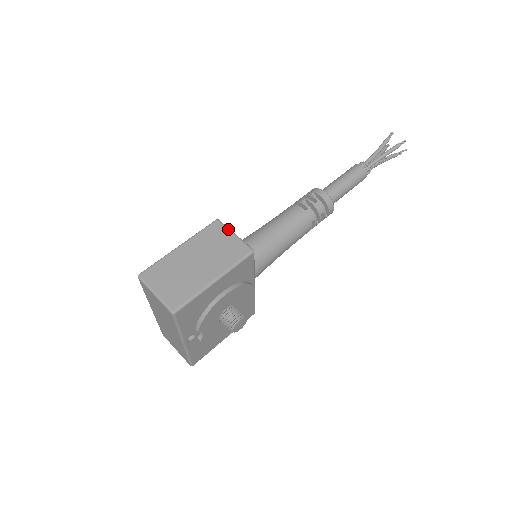
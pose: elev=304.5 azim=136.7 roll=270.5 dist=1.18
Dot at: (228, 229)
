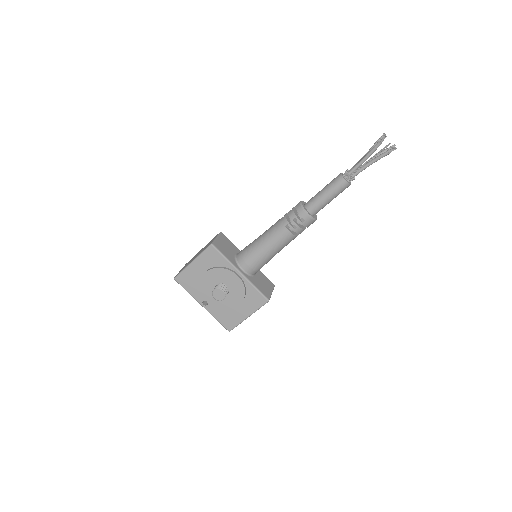
Dot at: (217, 235)
